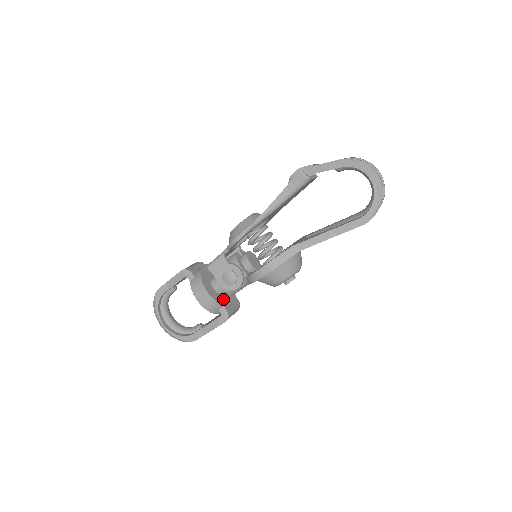
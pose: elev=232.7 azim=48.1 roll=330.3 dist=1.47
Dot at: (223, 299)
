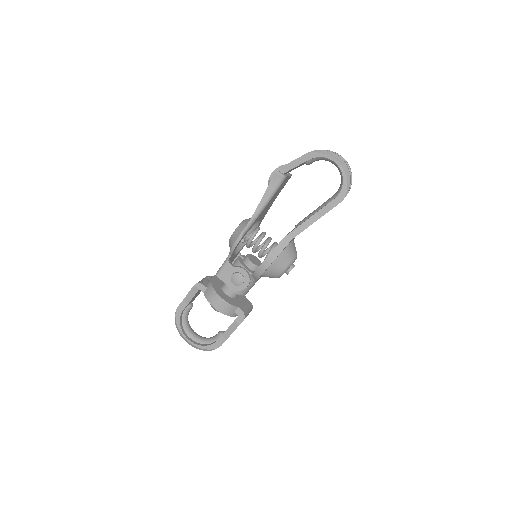
Dot at: (236, 302)
